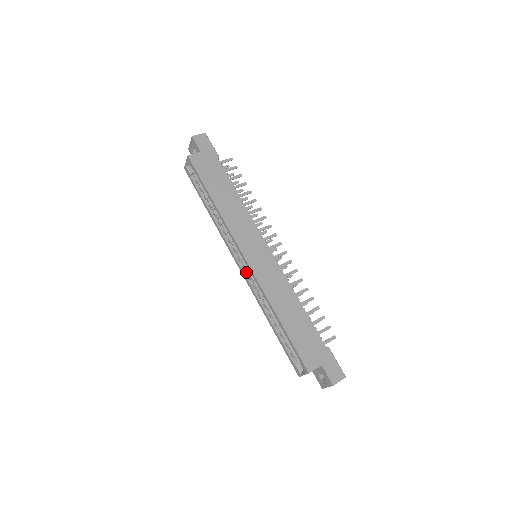
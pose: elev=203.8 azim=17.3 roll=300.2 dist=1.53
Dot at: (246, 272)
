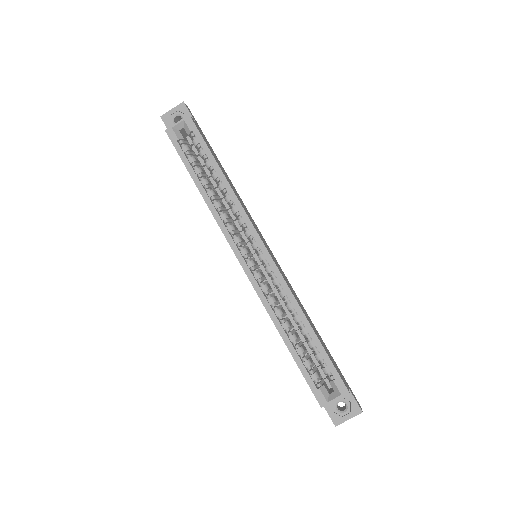
Dot at: (251, 270)
